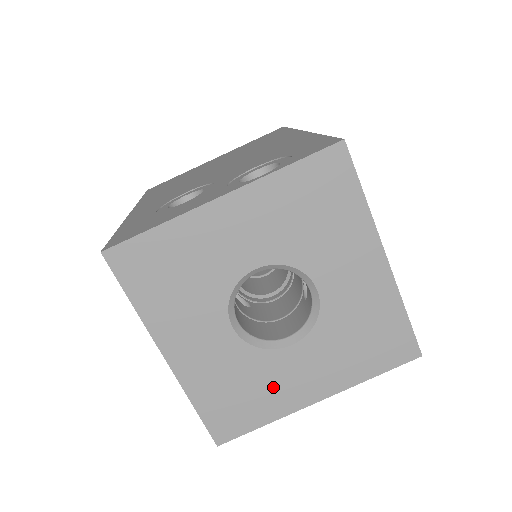
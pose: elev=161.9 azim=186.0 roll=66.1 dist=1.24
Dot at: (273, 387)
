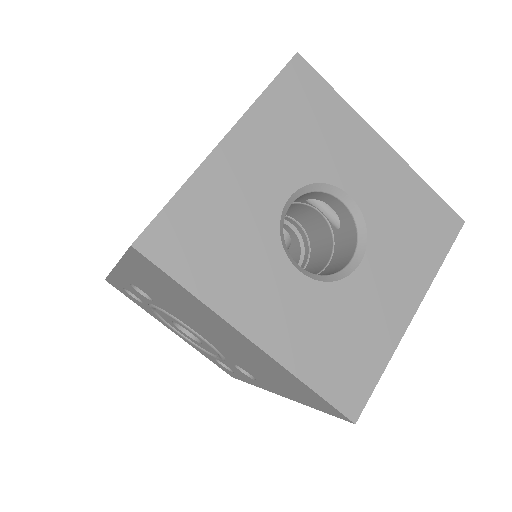
Dot at: (369, 320)
